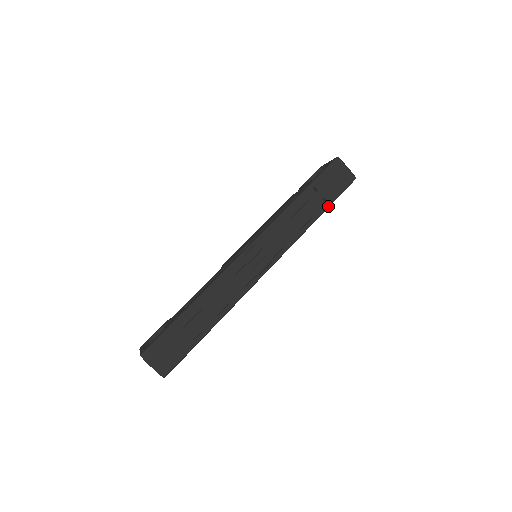
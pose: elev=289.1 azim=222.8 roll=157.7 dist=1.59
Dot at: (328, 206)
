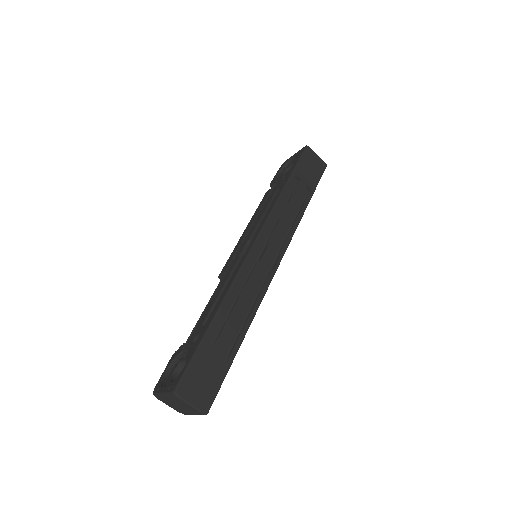
Dot at: (312, 193)
